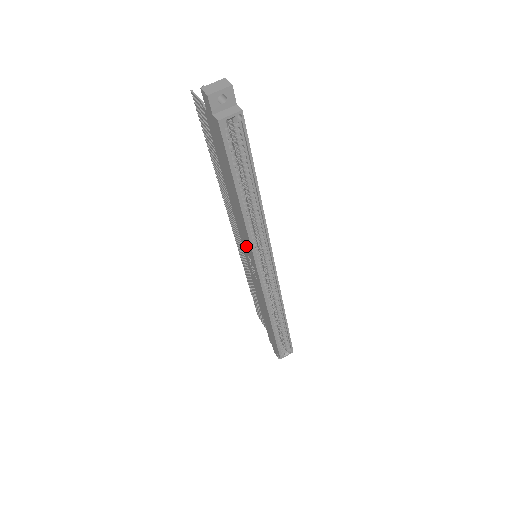
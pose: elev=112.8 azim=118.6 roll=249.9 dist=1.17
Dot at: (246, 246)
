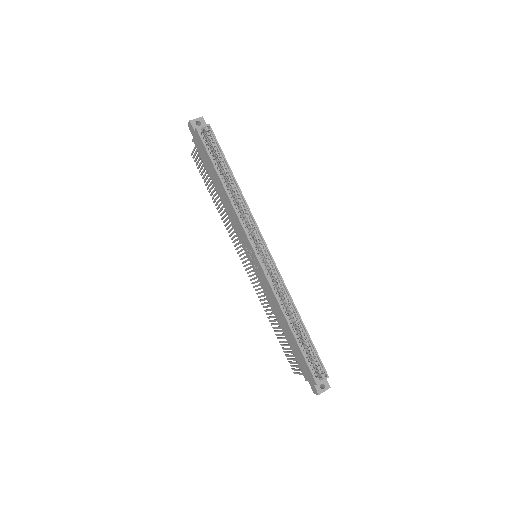
Dot at: (242, 236)
